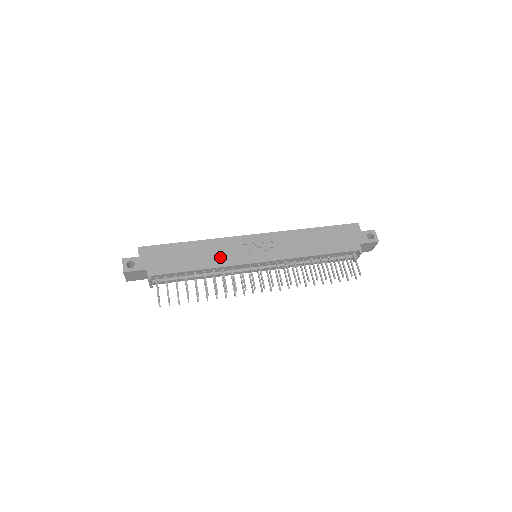
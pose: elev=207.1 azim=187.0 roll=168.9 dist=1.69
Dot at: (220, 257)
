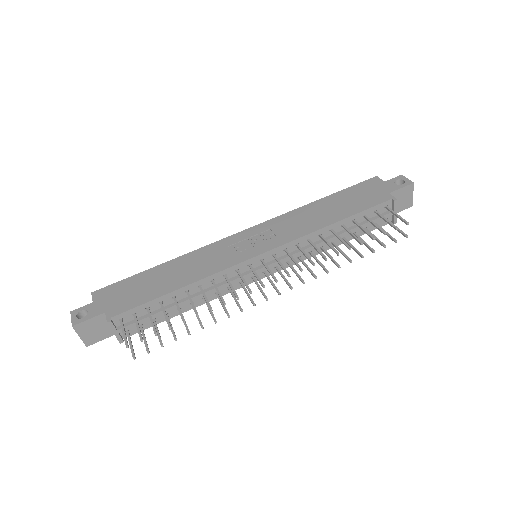
Dot at: (204, 267)
